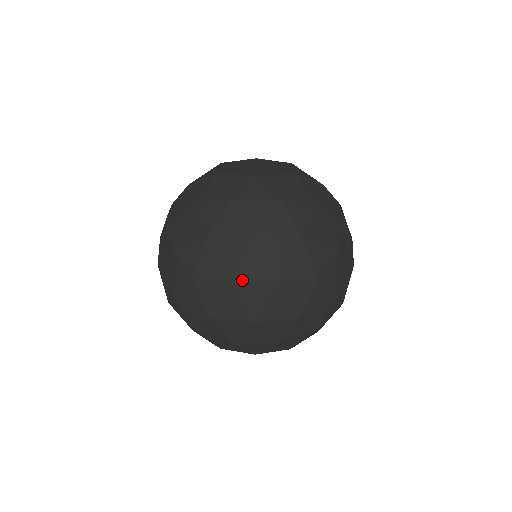
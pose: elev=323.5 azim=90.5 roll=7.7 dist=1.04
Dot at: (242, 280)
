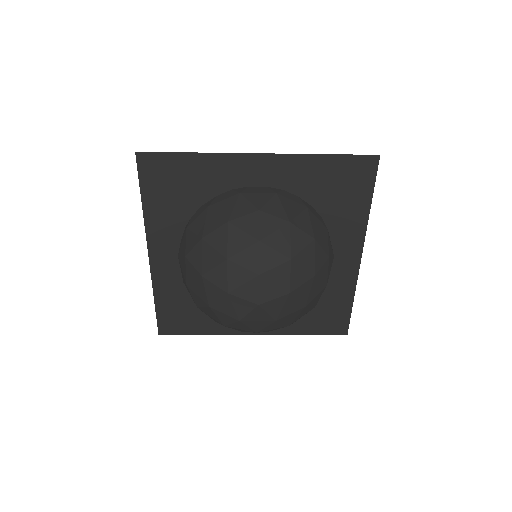
Dot at: occluded
